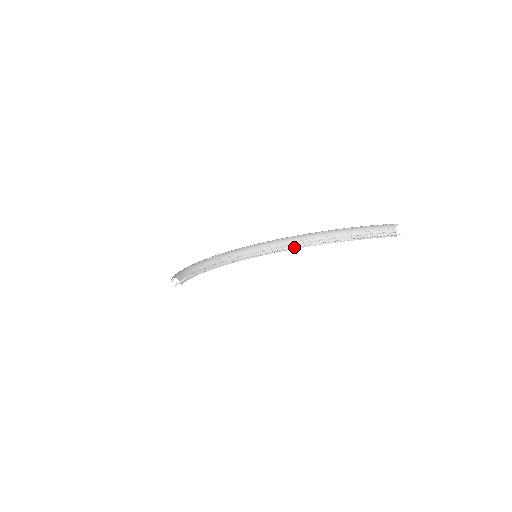
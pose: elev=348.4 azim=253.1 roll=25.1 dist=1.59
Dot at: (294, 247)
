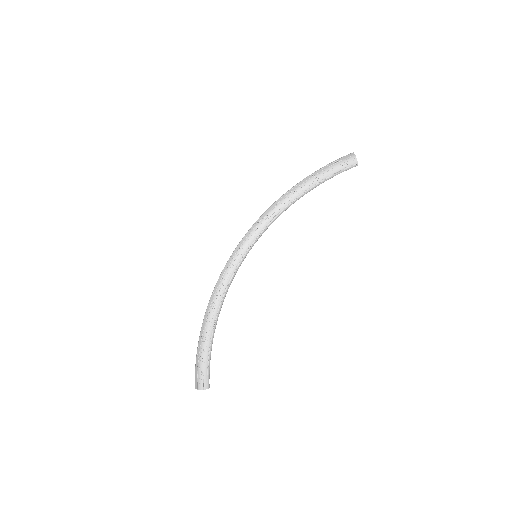
Dot at: (275, 217)
